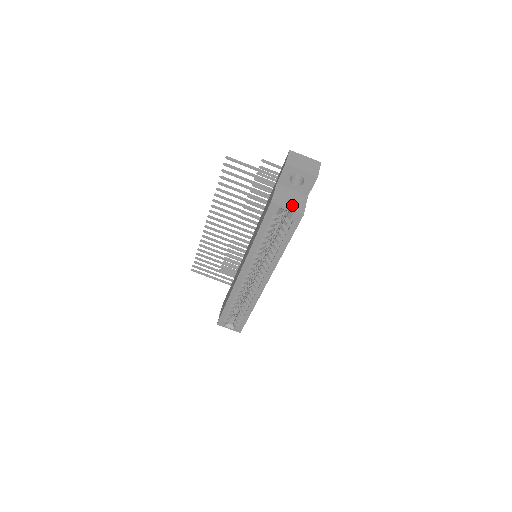
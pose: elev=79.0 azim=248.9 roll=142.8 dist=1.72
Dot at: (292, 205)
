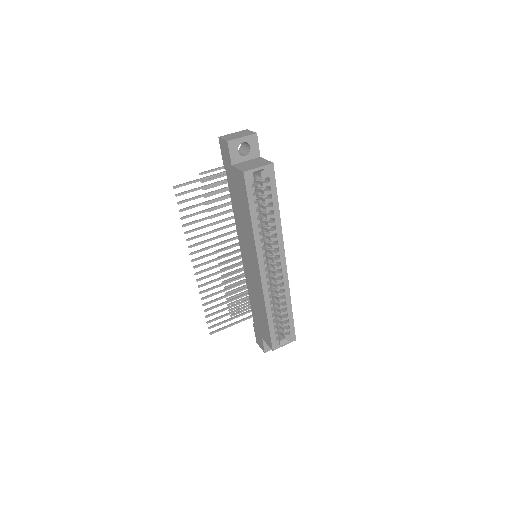
Dot at: (259, 165)
